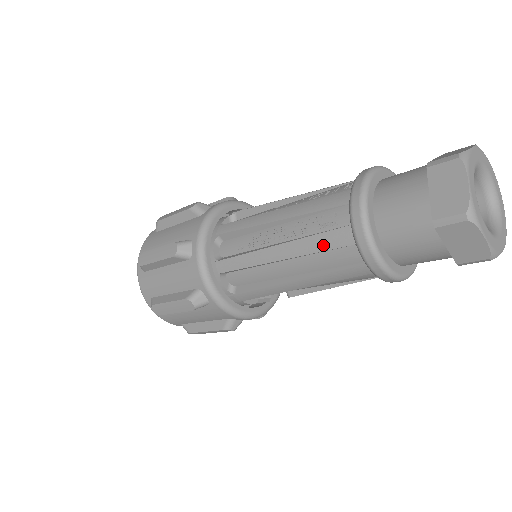
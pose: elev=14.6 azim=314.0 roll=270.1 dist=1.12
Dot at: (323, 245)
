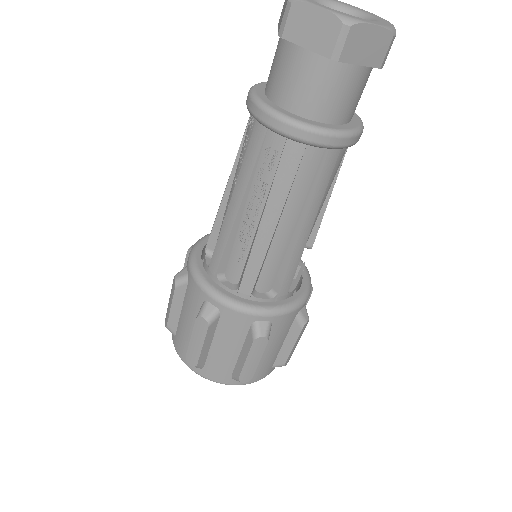
Dot at: (288, 177)
